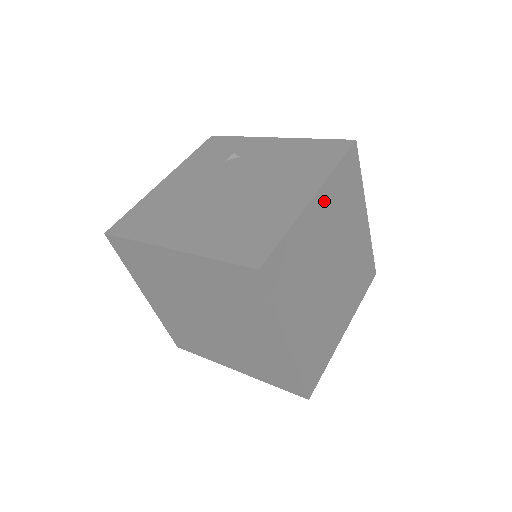
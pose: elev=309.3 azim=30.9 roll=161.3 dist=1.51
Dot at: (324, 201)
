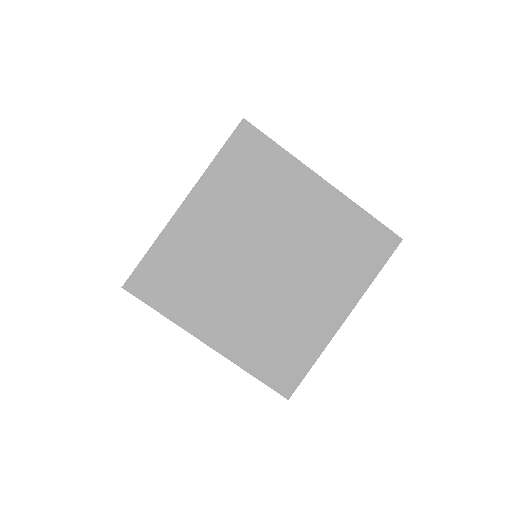
Dot at: occluded
